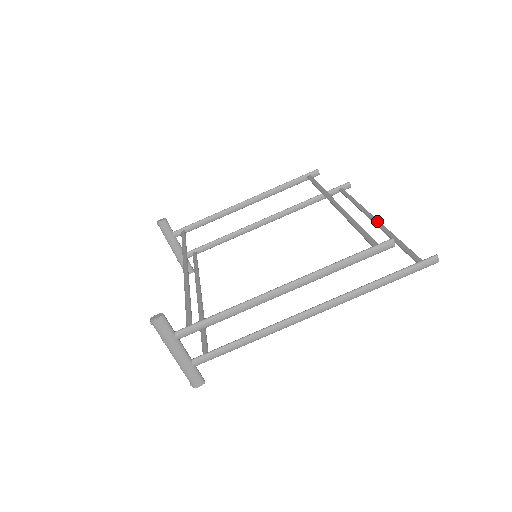
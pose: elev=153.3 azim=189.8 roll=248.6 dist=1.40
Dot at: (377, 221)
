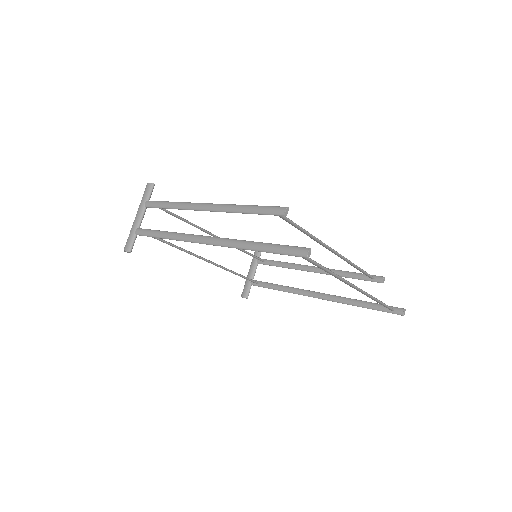
Dot at: (349, 282)
